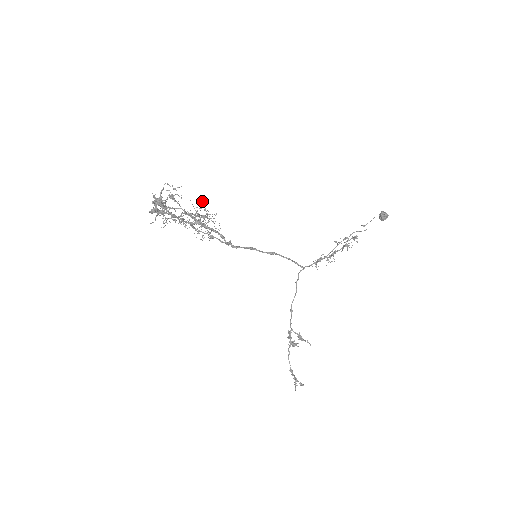
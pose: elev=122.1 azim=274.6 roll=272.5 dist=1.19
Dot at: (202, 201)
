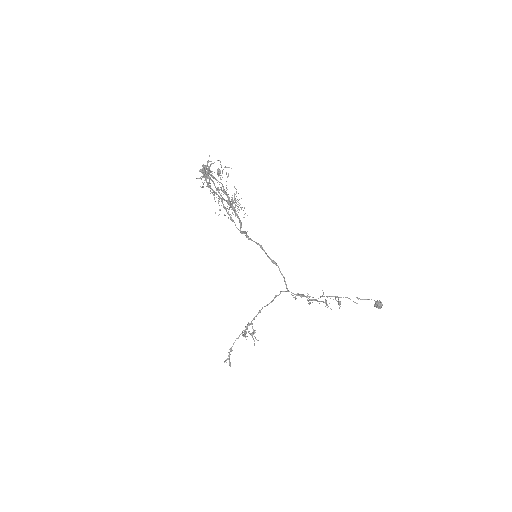
Dot at: occluded
